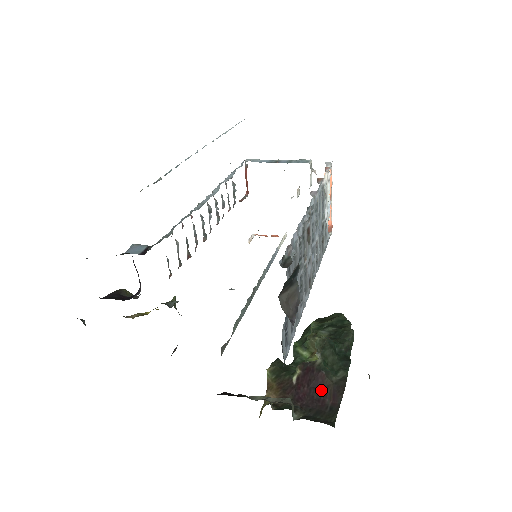
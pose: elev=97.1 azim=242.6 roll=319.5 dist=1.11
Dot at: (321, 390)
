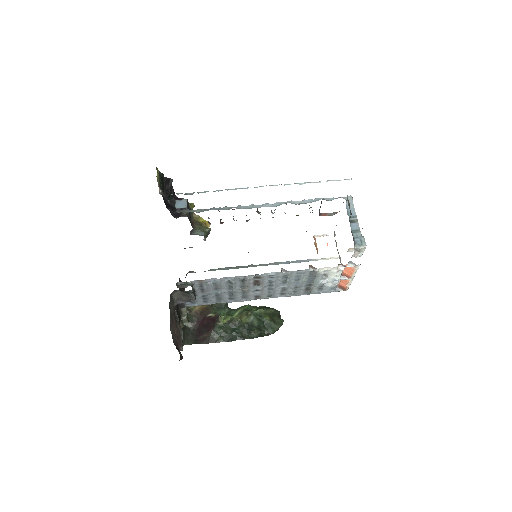
Dot at: (205, 331)
